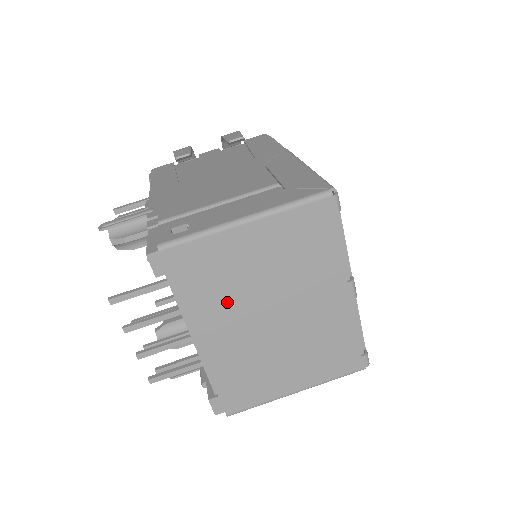
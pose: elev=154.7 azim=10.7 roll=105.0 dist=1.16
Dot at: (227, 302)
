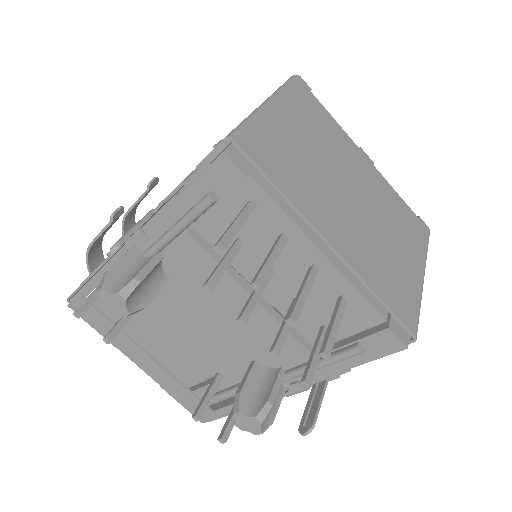
Dot at: (315, 187)
